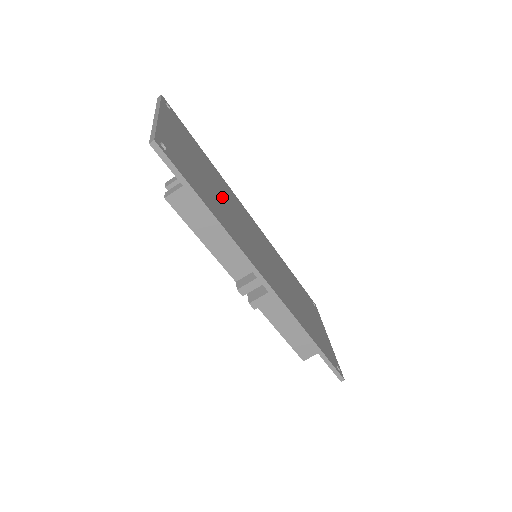
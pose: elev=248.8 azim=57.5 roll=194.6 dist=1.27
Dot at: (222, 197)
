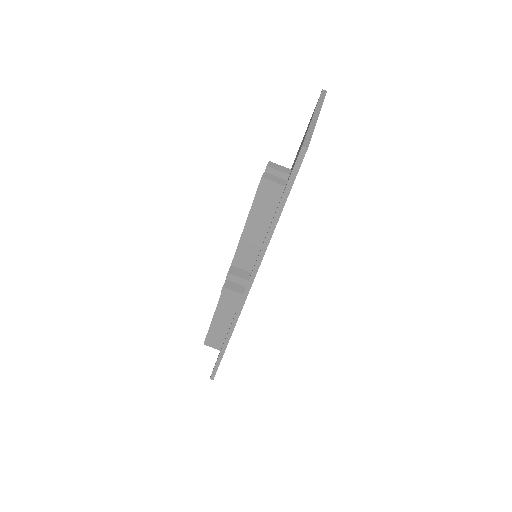
Dot at: occluded
